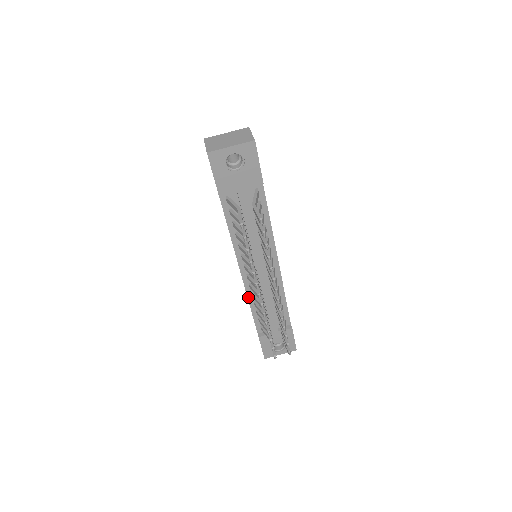
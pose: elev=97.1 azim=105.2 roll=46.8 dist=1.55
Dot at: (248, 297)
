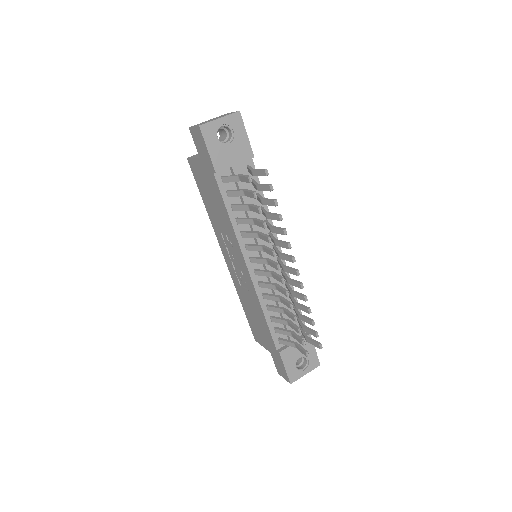
Dot at: (259, 300)
